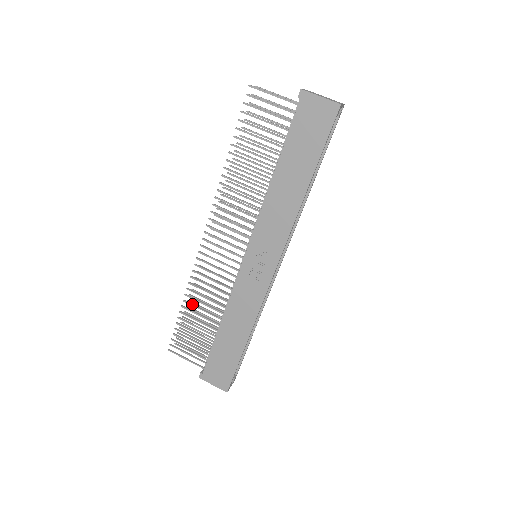
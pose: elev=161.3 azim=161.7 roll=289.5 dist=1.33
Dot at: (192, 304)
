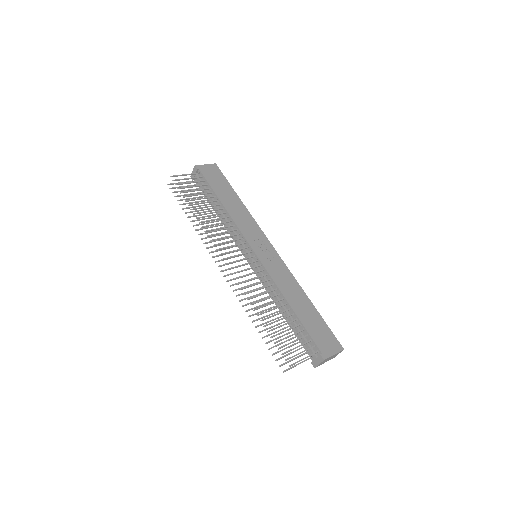
Dot at: (264, 312)
